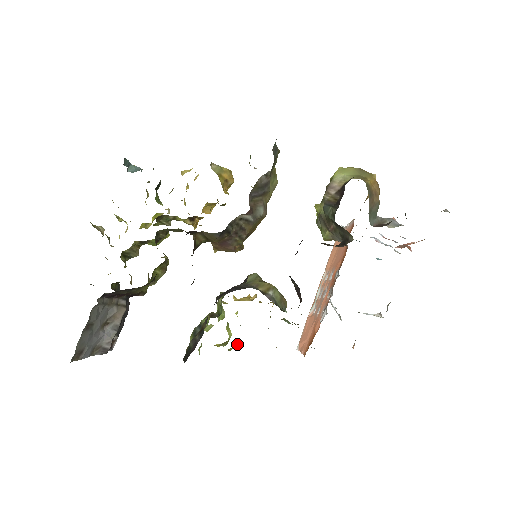
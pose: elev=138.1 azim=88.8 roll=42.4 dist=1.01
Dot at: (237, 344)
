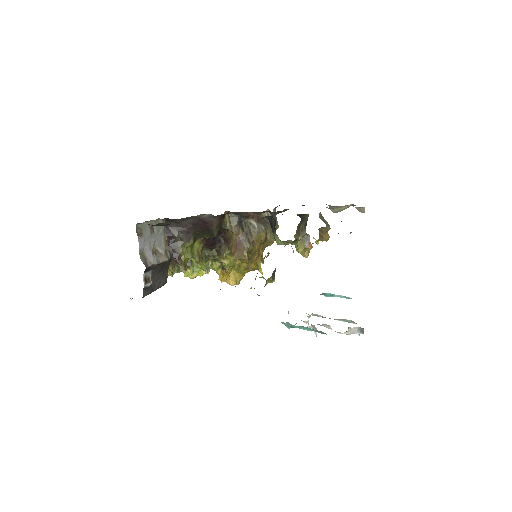
Dot at: occluded
